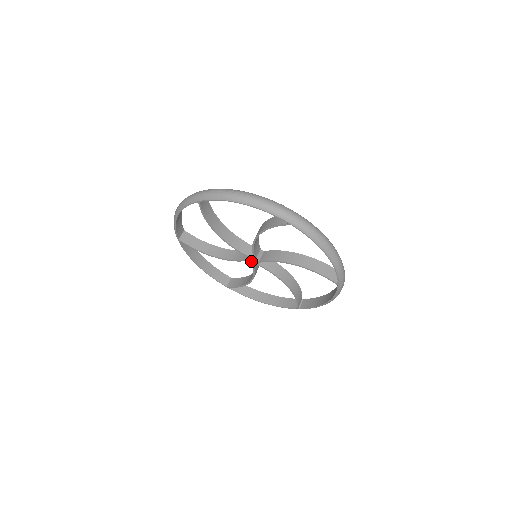
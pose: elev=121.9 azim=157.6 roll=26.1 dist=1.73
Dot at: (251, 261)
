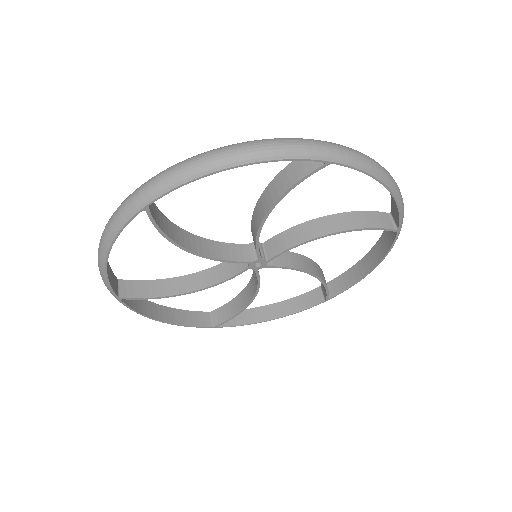
Dot at: (253, 267)
